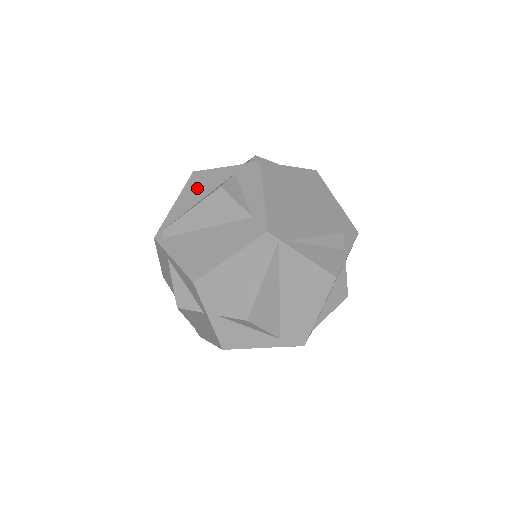
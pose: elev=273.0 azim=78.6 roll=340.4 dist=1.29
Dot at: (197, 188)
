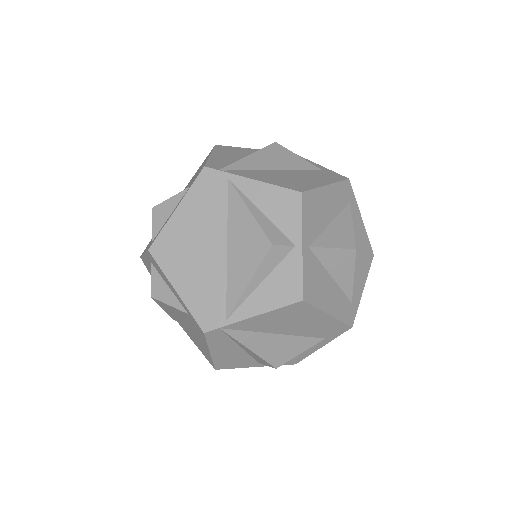
Dot at: occluded
